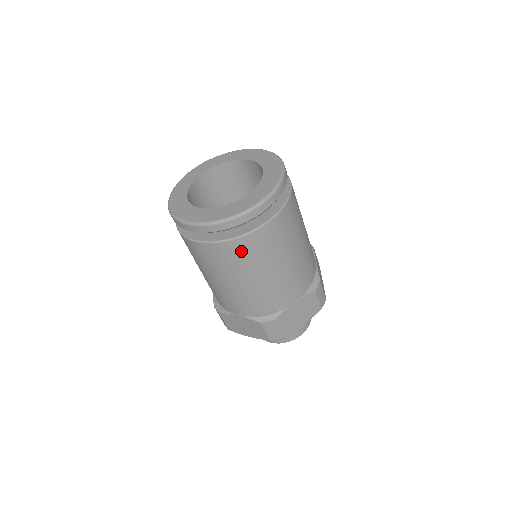
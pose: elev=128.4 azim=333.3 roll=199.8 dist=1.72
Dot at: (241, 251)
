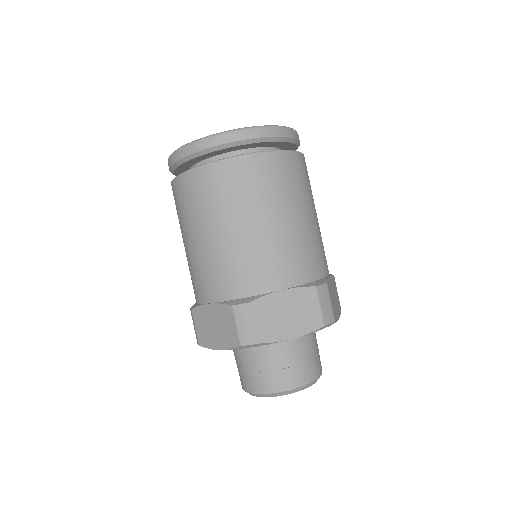
Dot at: (222, 181)
